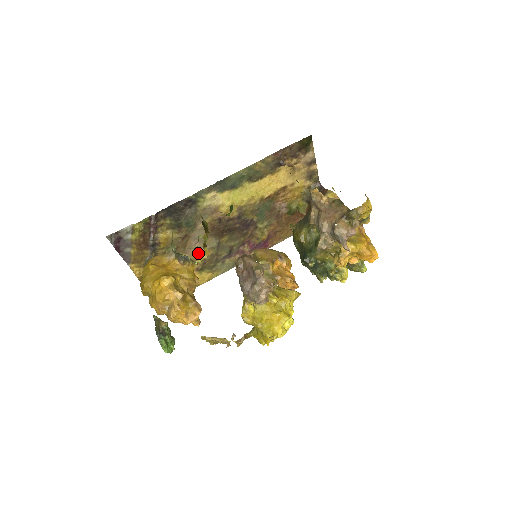
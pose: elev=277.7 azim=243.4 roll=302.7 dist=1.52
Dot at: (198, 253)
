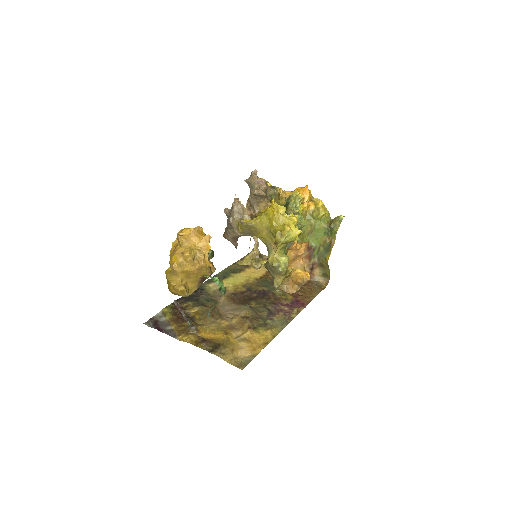
Dot at: (238, 318)
